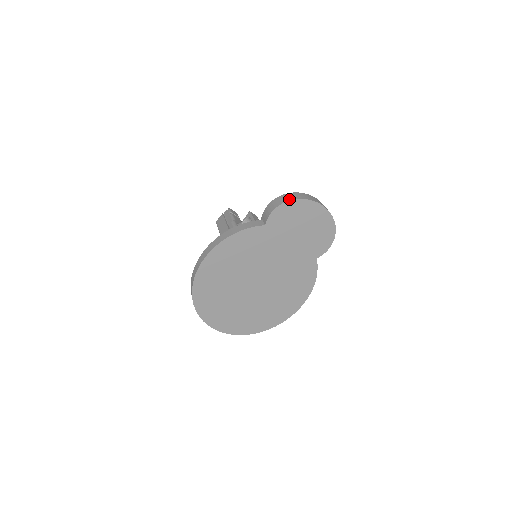
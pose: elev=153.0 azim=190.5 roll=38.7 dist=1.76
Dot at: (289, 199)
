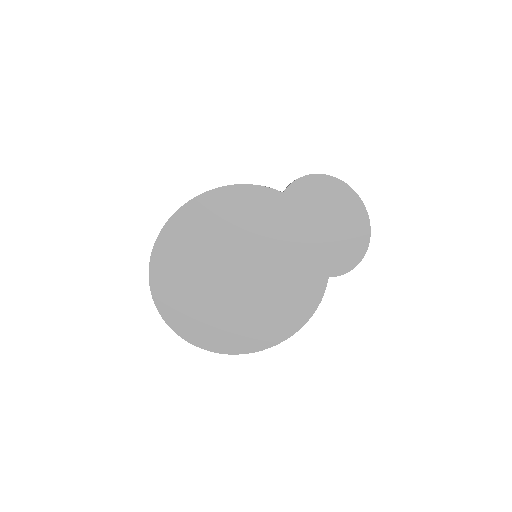
Dot at: (325, 174)
